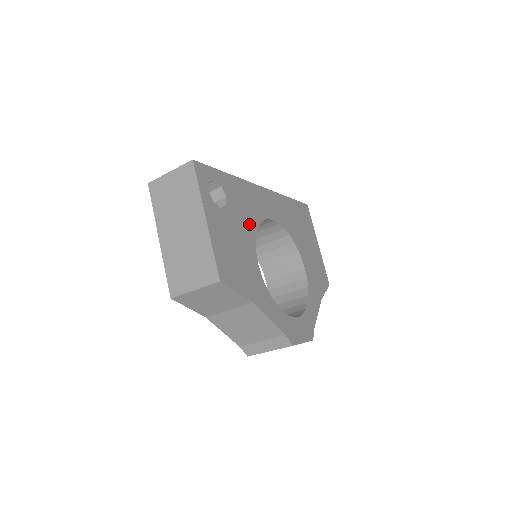
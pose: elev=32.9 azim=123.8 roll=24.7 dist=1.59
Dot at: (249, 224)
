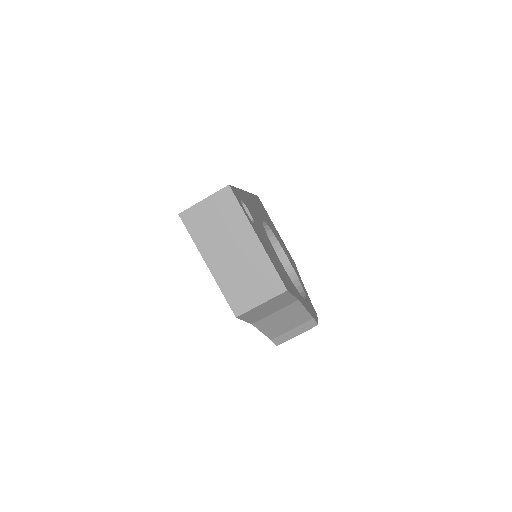
Dot at: (263, 231)
